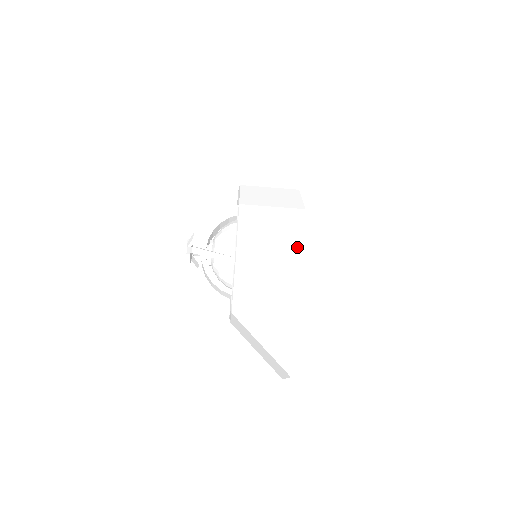
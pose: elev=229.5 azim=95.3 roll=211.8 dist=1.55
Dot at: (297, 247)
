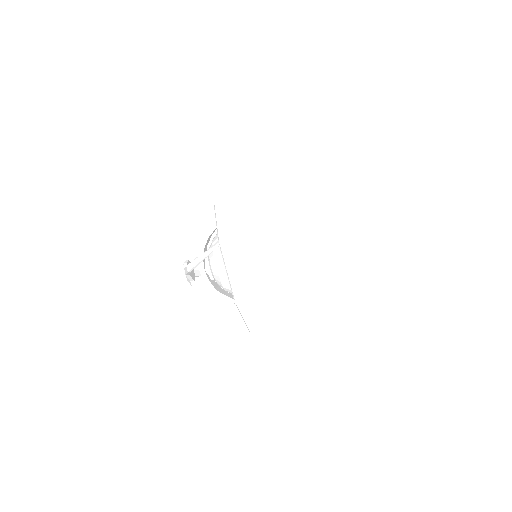
Dot at: (292, 270)
